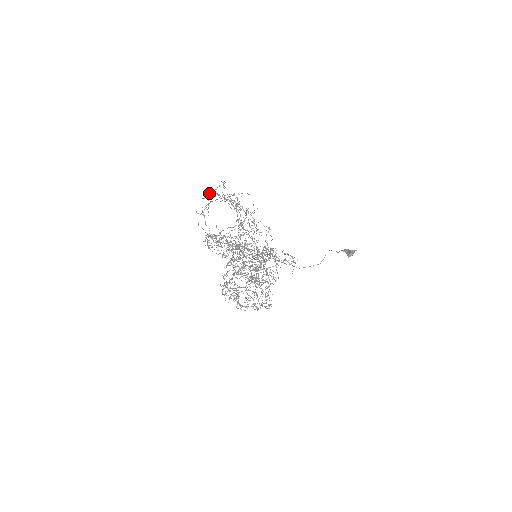
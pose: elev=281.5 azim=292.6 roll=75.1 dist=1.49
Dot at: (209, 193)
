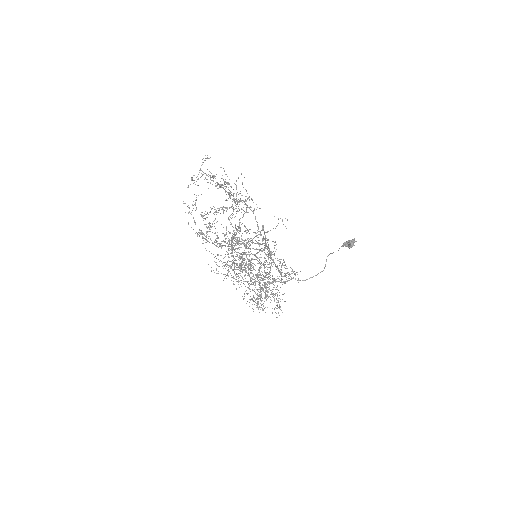
Dot at: (194, 175)
